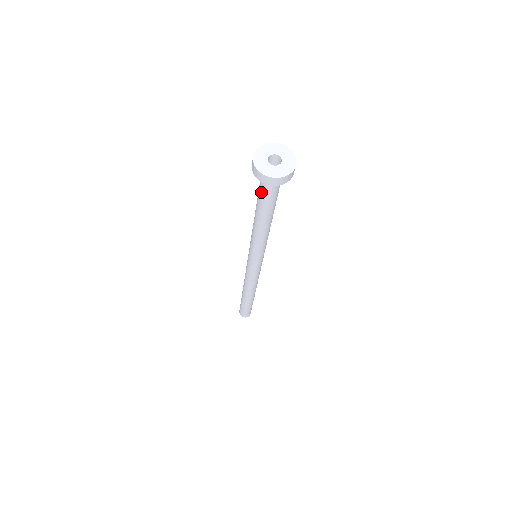
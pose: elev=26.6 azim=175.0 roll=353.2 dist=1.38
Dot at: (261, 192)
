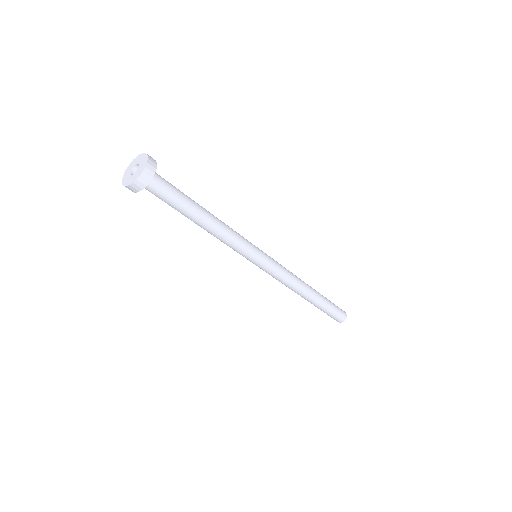
Dot at: occluded
